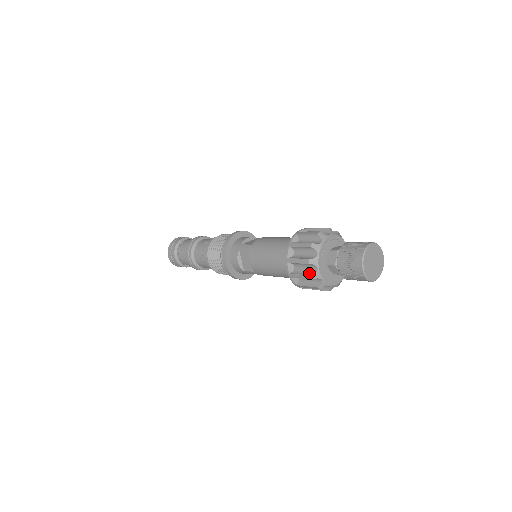
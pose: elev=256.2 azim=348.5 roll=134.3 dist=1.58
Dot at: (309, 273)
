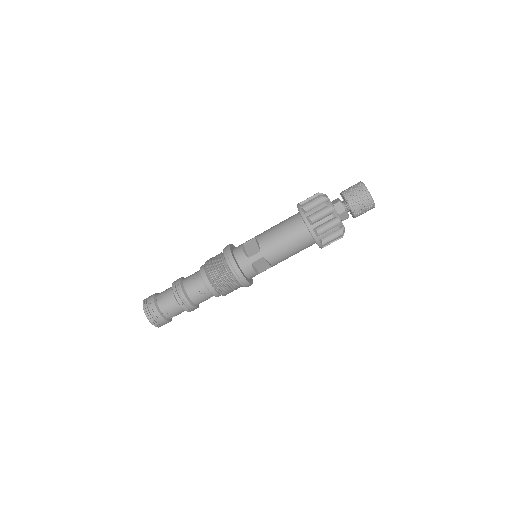
Dot at: (322, 204)
